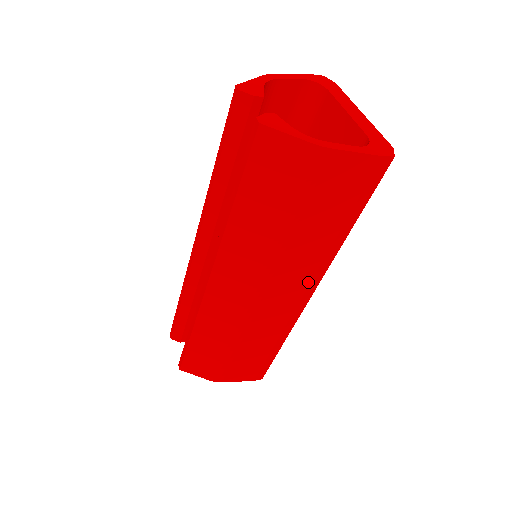
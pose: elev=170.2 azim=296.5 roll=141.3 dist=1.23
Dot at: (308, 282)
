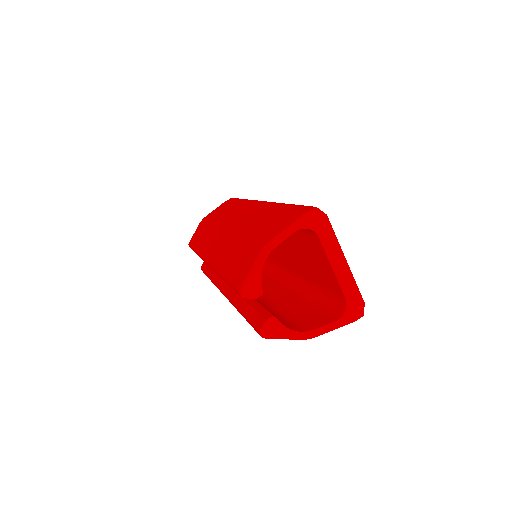
Dot at: occluded
